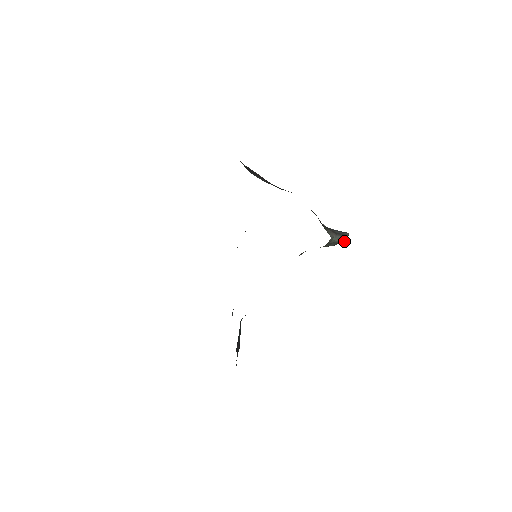
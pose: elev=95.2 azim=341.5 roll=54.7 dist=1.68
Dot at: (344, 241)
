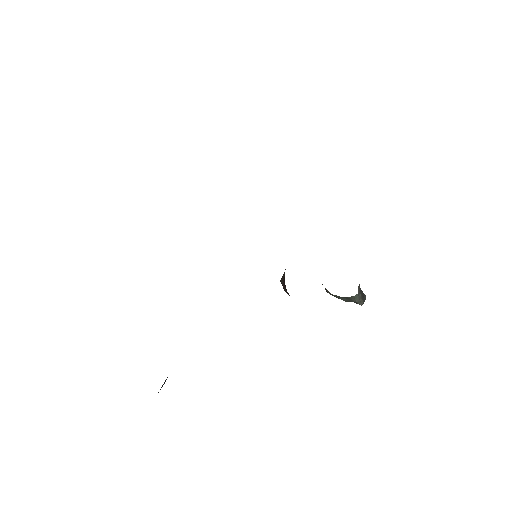
Dot at: (360, 304)
